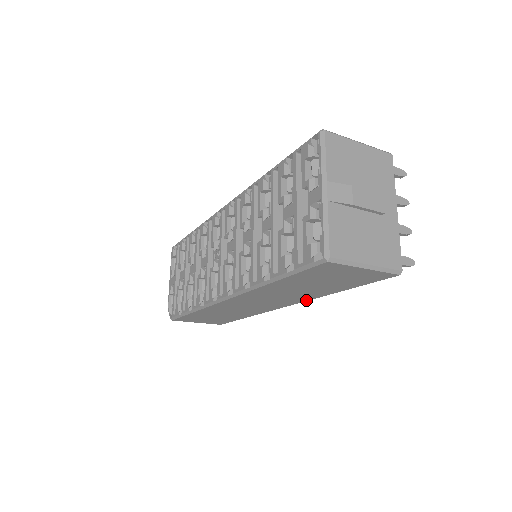
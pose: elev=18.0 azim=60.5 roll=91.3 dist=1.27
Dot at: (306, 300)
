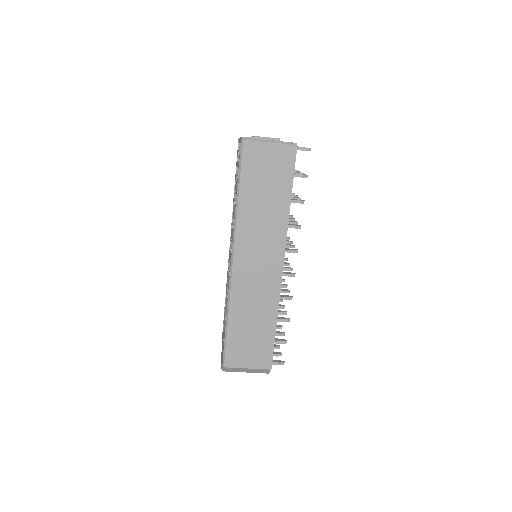
Dot at: (285, 236)
